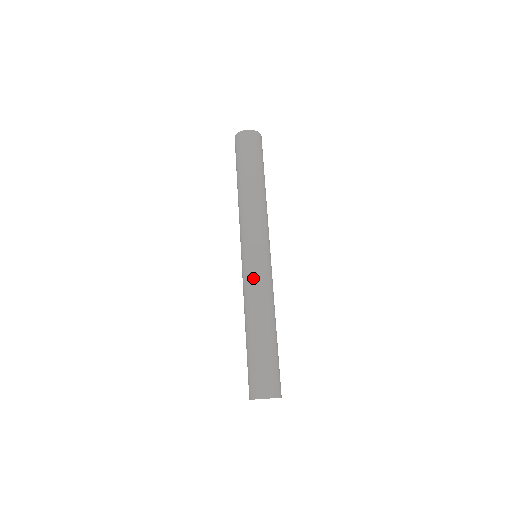
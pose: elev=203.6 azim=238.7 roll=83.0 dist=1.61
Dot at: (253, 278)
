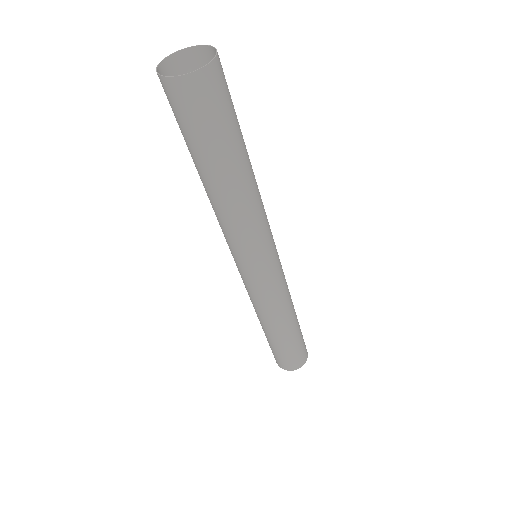
Dot at: (266, 296)
